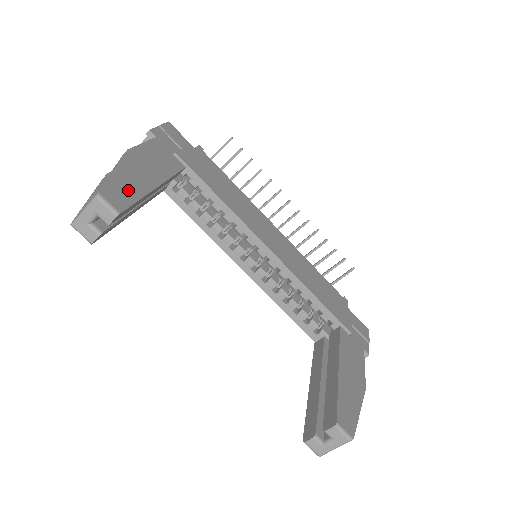
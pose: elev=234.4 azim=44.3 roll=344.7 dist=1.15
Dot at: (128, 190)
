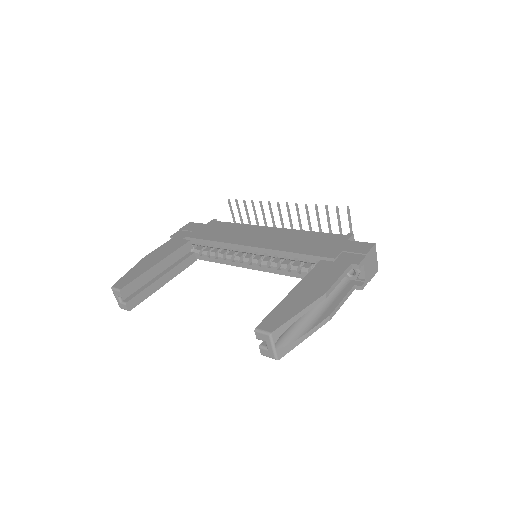
Dot at: (133, 276)
